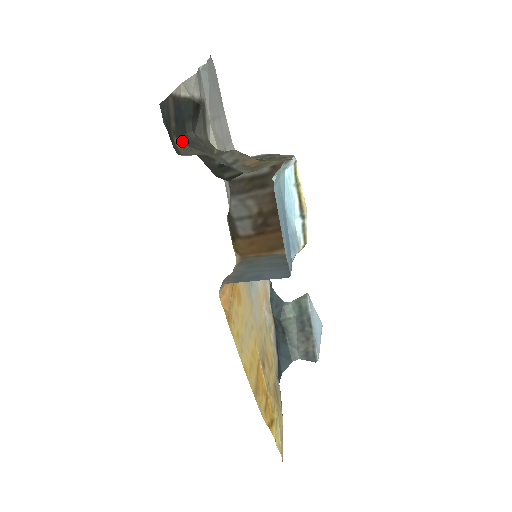
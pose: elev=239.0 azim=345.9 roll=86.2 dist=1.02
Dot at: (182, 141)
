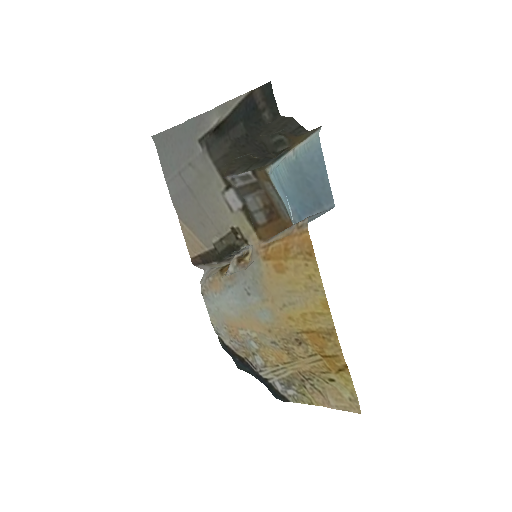
Dot at: (259, 122)
